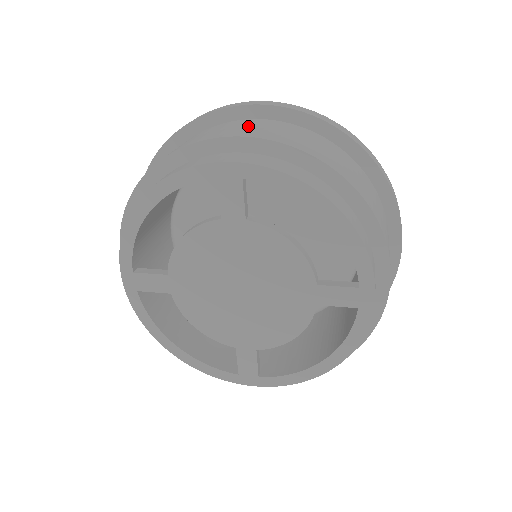
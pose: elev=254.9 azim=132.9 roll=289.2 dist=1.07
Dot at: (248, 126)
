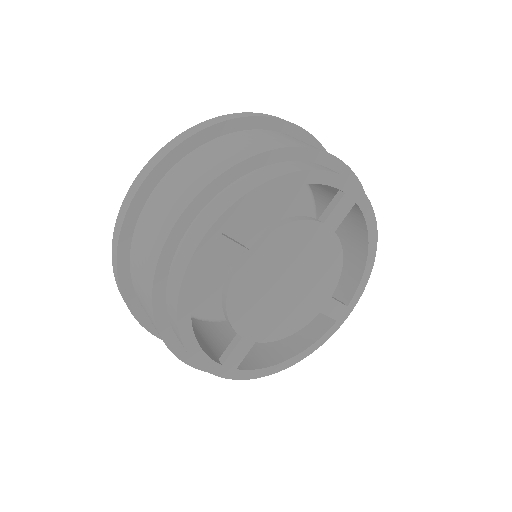
Dot at: occluded
